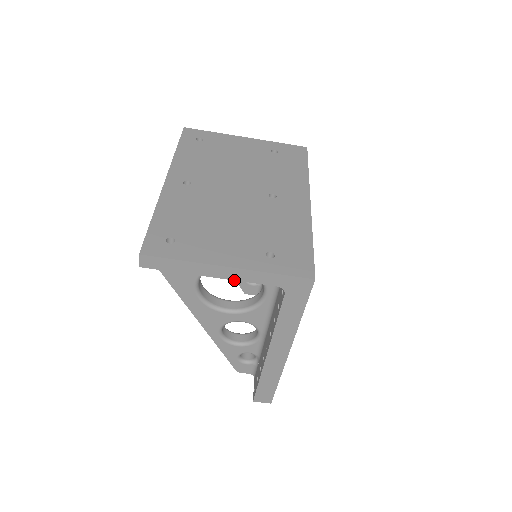
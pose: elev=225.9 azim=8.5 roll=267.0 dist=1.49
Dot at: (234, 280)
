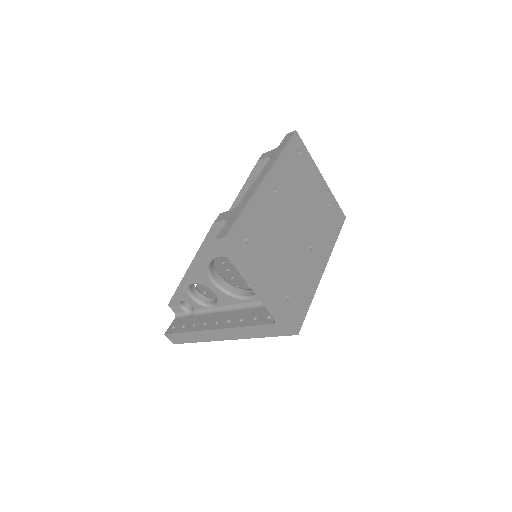
Dot at: (257, 295)
